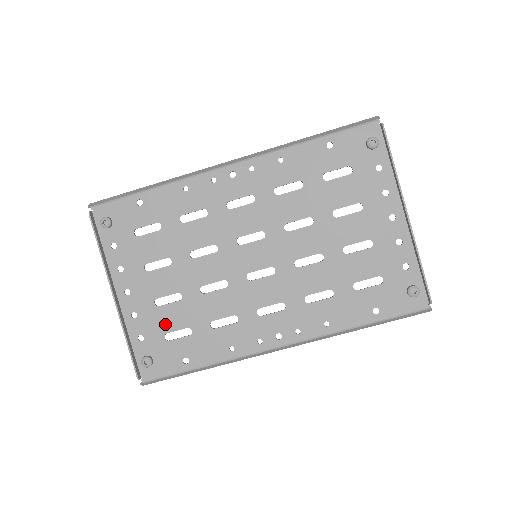
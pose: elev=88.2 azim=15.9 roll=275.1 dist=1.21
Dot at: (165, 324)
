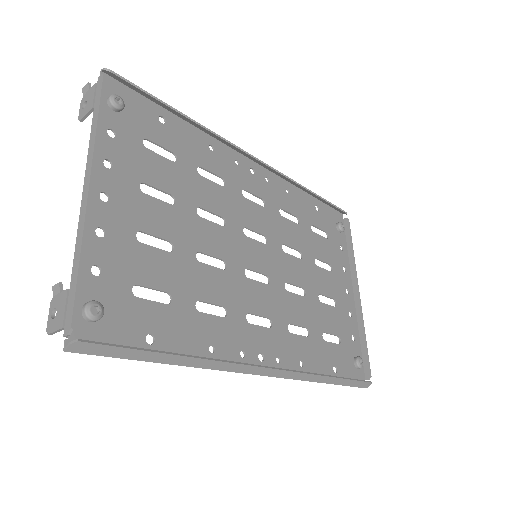
Dot at: (140, 270)
